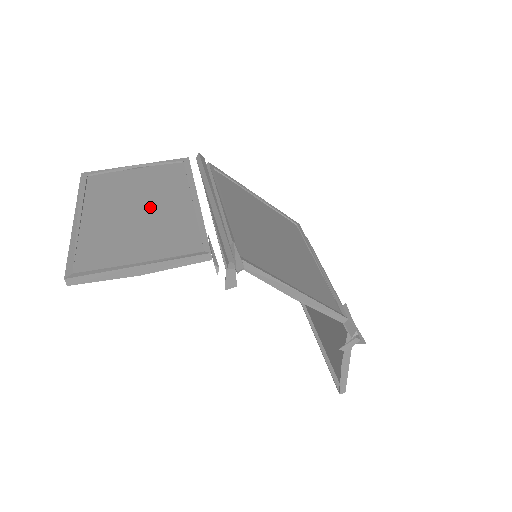
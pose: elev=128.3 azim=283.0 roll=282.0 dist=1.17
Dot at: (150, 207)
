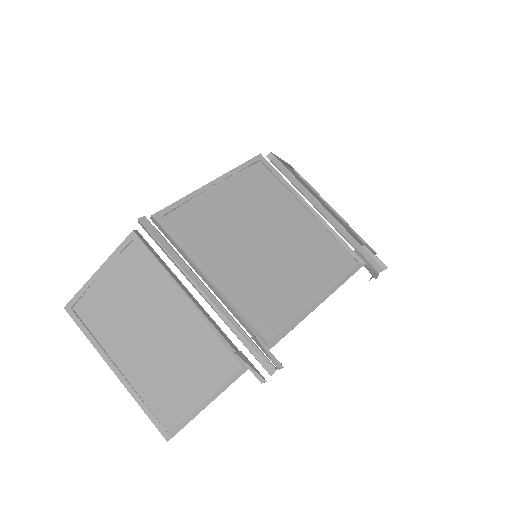
Dot at: (158, 327)
